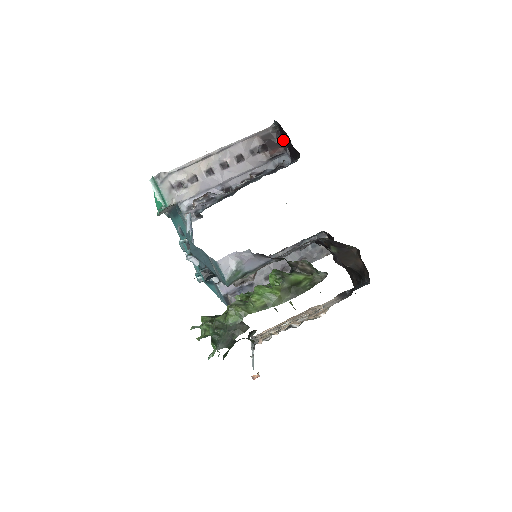
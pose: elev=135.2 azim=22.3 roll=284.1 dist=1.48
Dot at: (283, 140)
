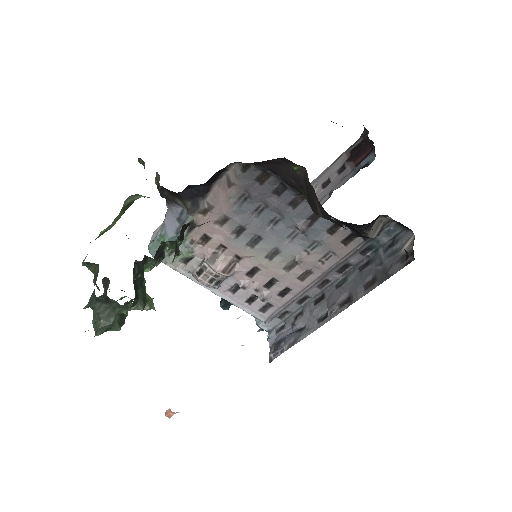
Dot at: (370, 140)
